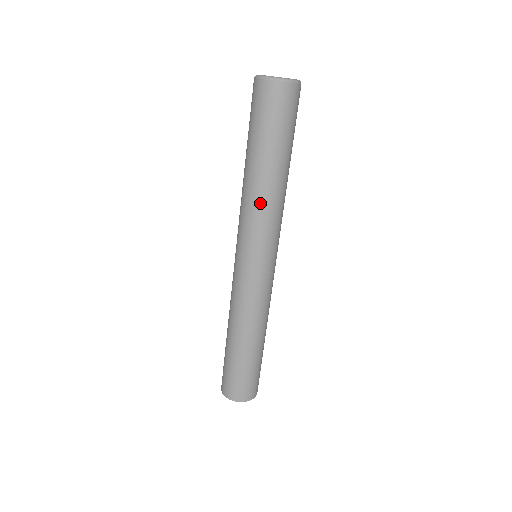
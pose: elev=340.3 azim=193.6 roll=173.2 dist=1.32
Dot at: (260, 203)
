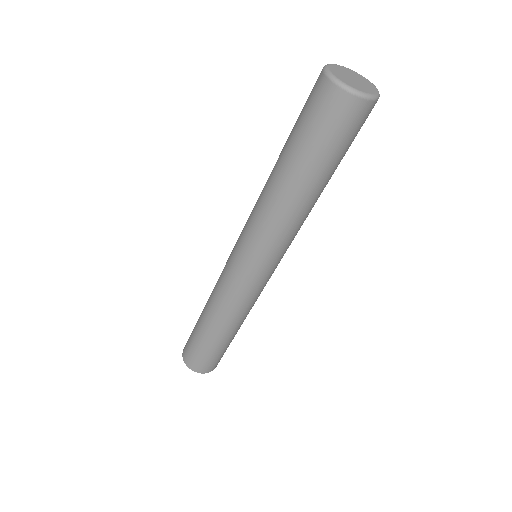
Dot at: (262, 202)
